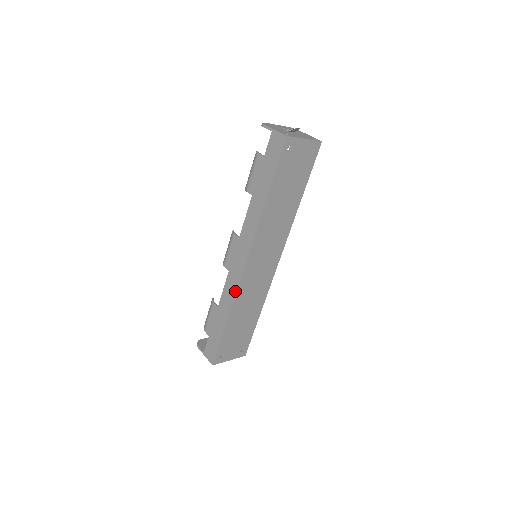
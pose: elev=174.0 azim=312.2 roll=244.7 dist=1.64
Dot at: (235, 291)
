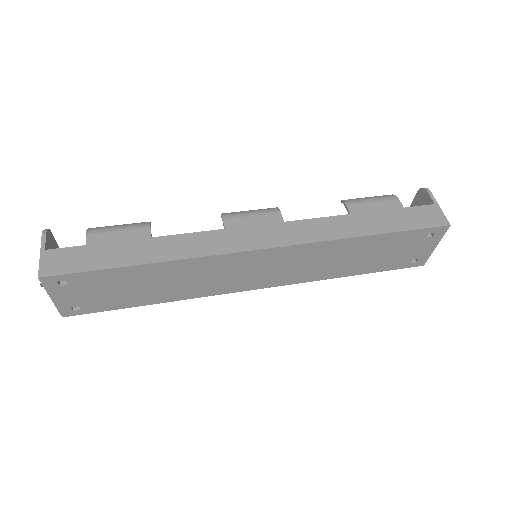
Dot at: (208, 253)
